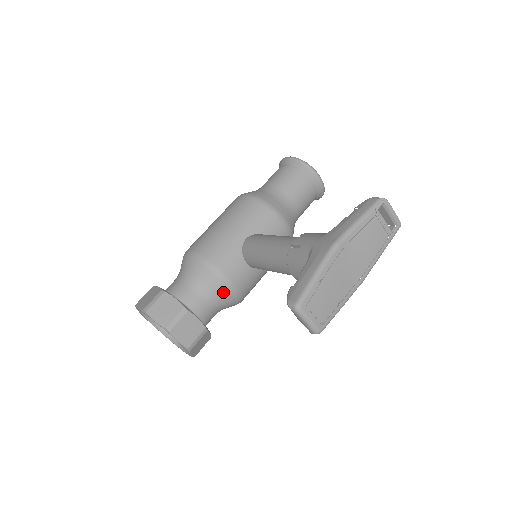
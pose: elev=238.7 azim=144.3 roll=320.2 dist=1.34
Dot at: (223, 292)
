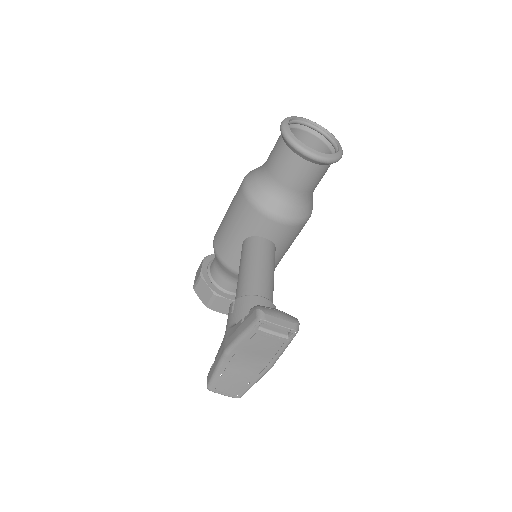
Dot at: occluded
